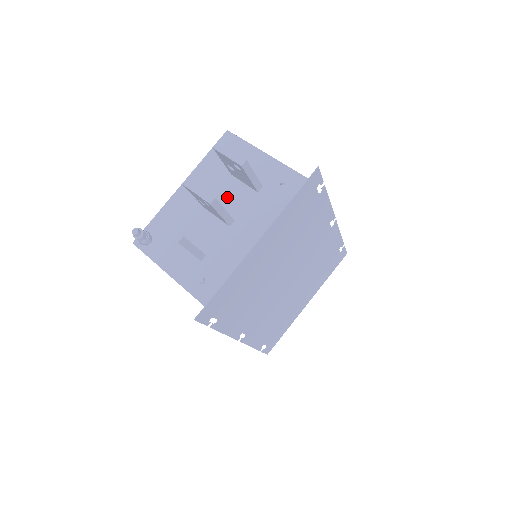
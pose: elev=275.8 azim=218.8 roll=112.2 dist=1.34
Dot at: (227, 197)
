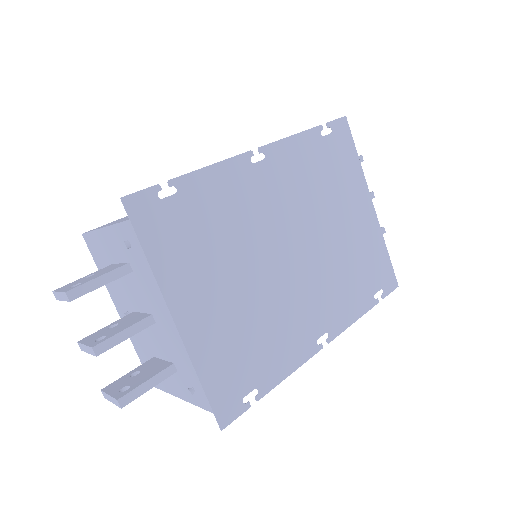
Dot at: (132, 297)
